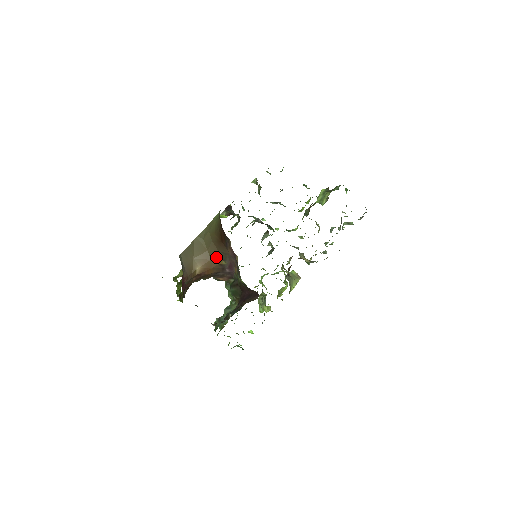
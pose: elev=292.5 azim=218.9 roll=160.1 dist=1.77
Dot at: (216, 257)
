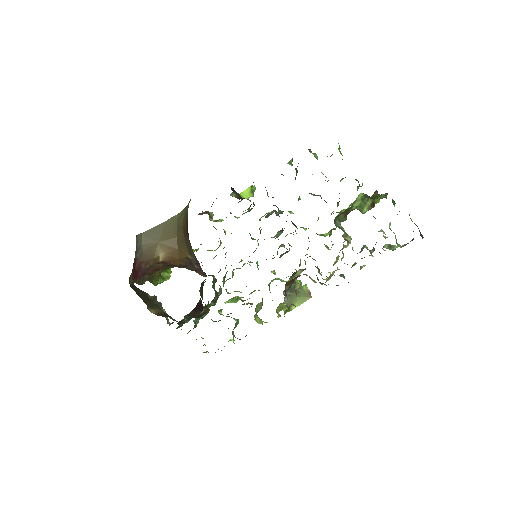
Dot at: (183, 248)
